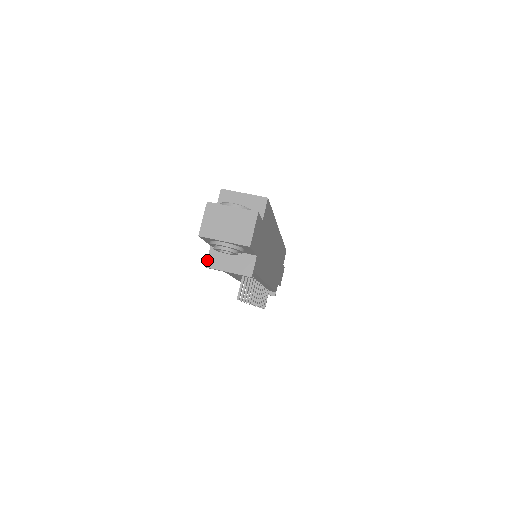
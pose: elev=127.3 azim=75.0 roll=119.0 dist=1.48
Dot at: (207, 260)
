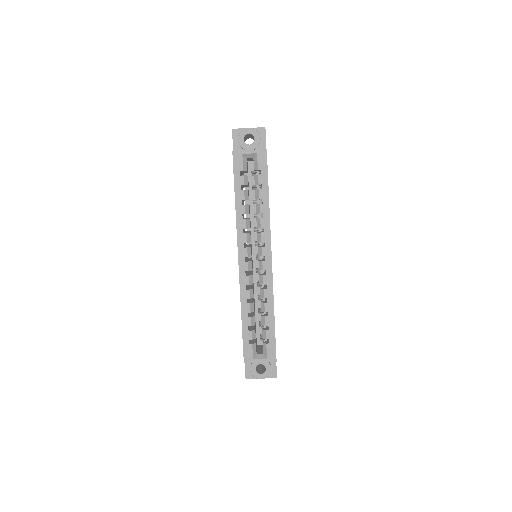
Dot at: occluded
